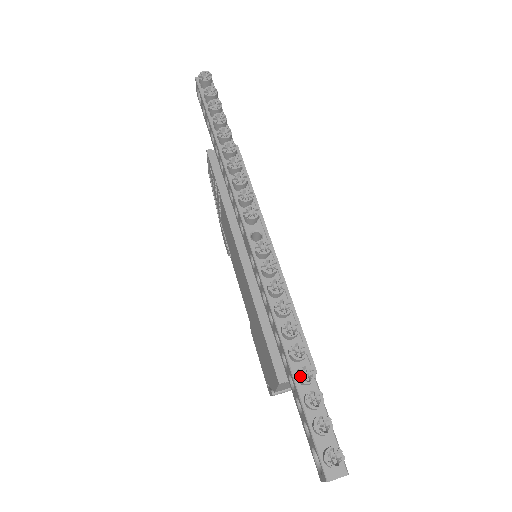
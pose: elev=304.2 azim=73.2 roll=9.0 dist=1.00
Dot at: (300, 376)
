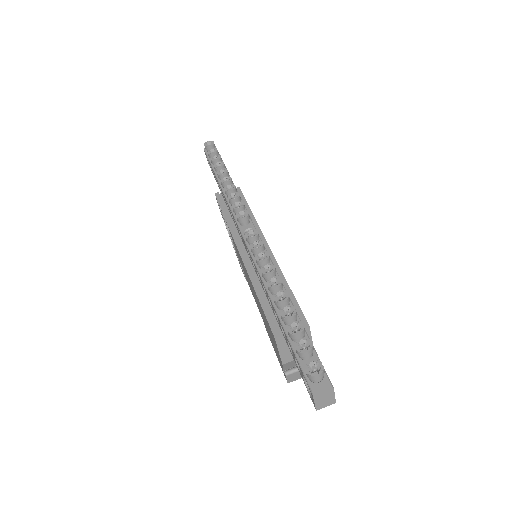
Dot at: (283, 315)
